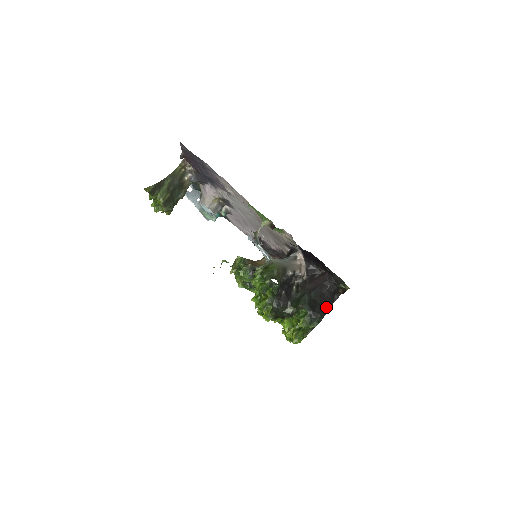
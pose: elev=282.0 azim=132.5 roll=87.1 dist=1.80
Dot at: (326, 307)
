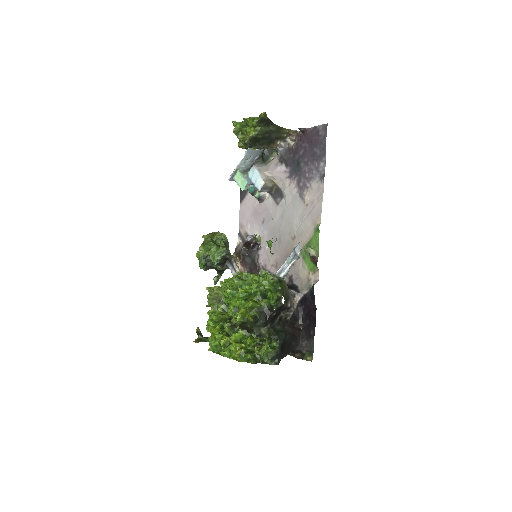
Dot at: (283, 356)
